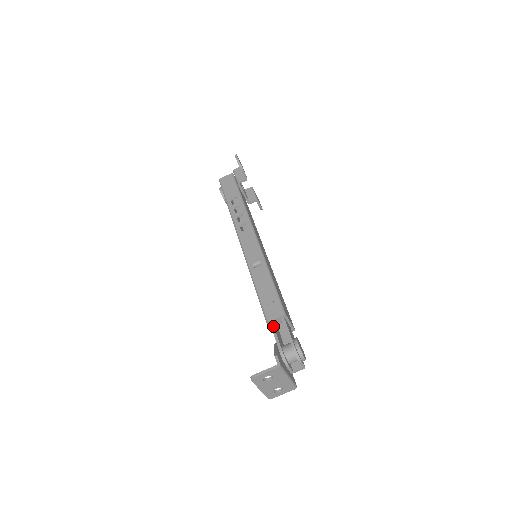
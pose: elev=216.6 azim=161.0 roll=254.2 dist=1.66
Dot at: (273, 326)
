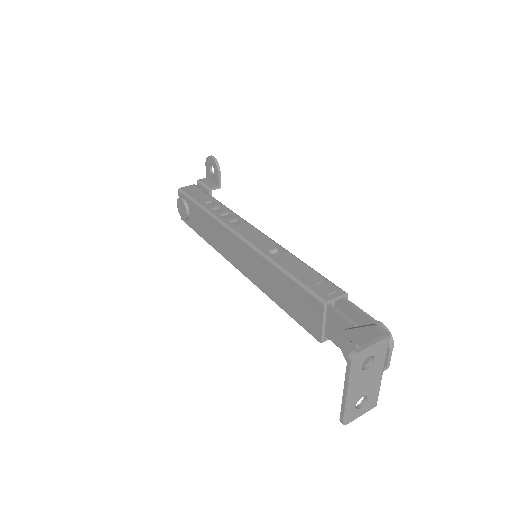
Dot at: (335, 307)
